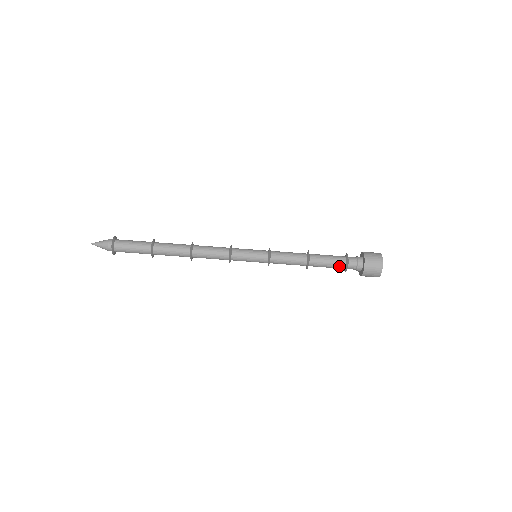
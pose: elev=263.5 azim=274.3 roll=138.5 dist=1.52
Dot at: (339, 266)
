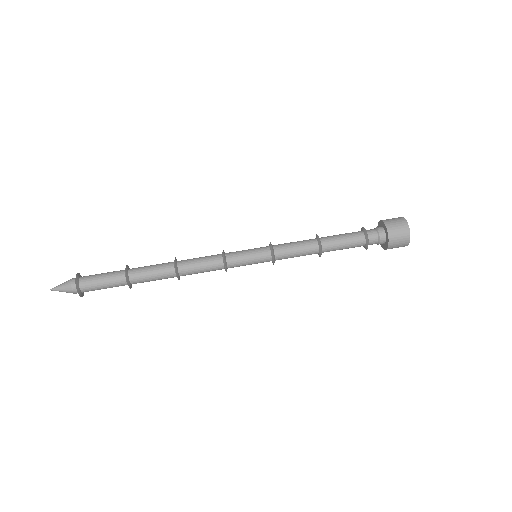
Dot at: (357, 246)
